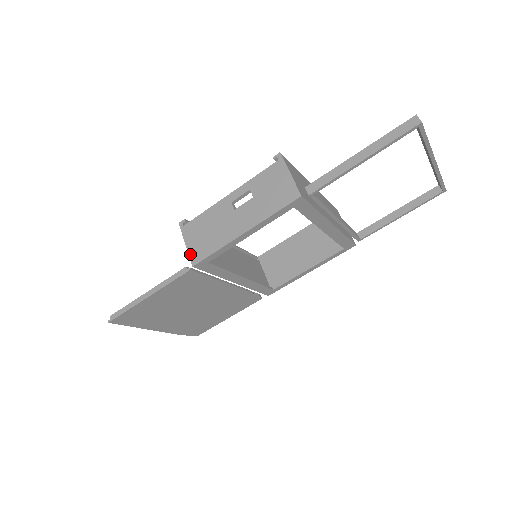
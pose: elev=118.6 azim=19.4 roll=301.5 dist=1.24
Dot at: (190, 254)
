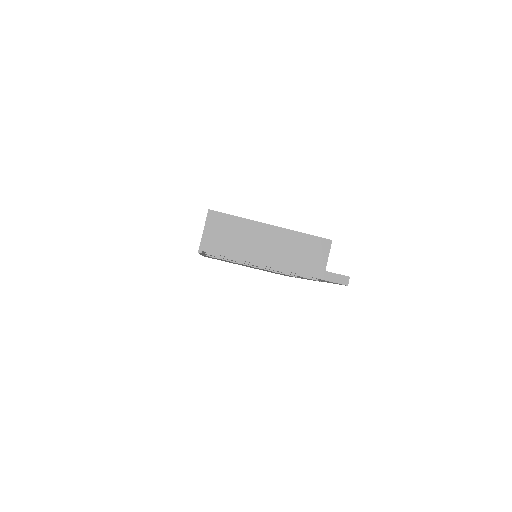
Dot at: occluded
